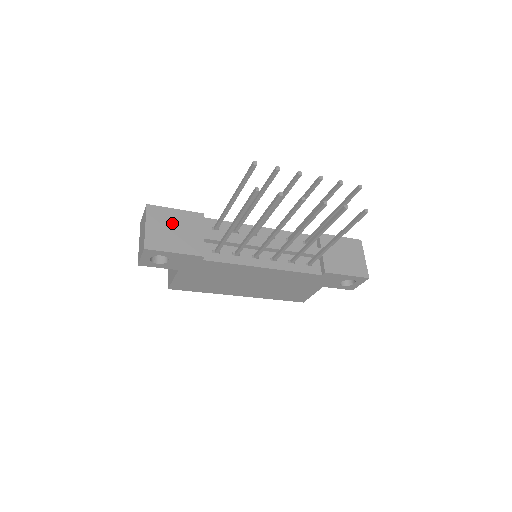
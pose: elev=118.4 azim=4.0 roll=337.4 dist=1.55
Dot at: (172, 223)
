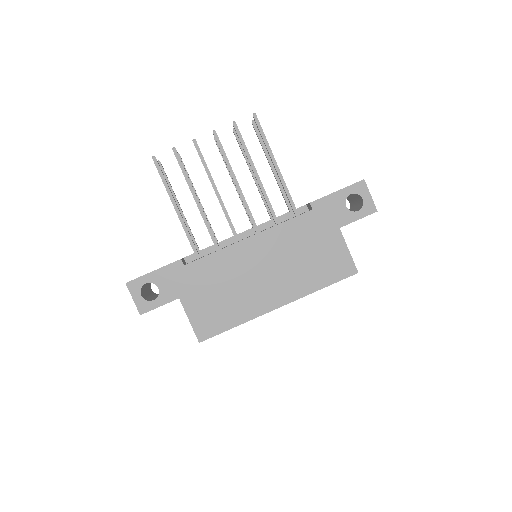
Dot at: occluded
